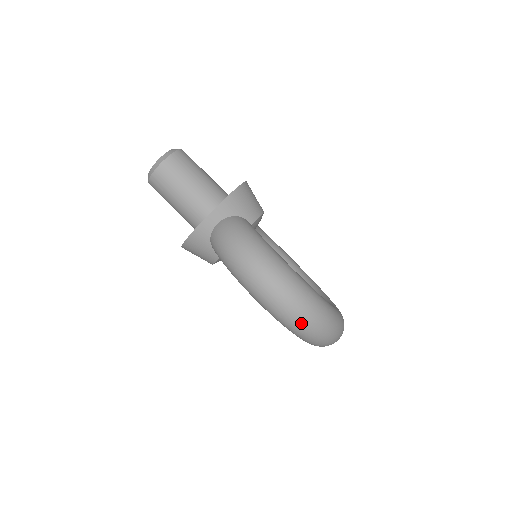
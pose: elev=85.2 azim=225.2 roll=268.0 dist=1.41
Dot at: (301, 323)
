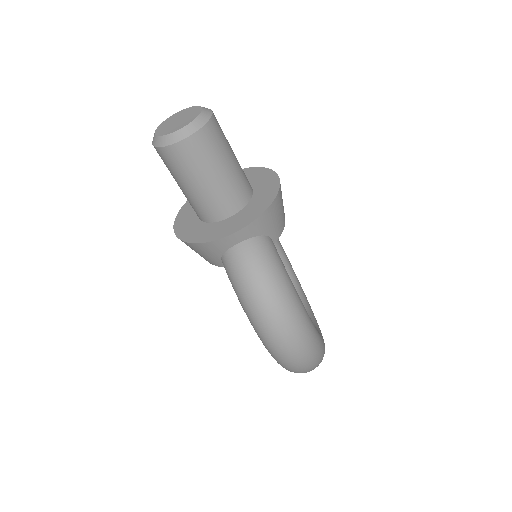
Dot at: (299, 370)
